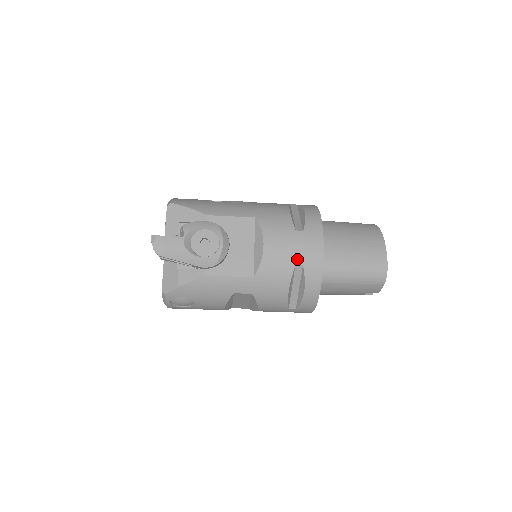
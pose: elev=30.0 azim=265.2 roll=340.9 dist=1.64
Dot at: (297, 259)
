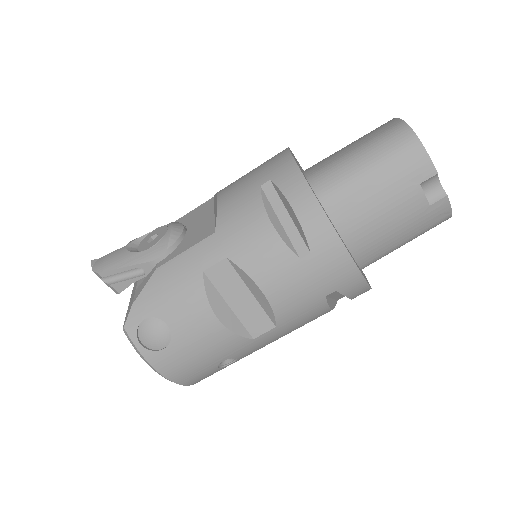
Dot at: (260, 180)
